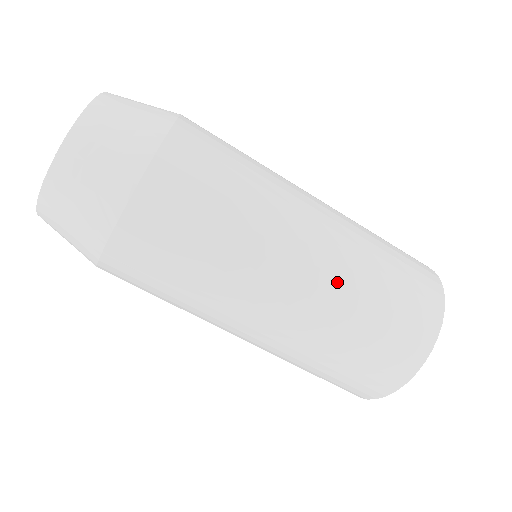
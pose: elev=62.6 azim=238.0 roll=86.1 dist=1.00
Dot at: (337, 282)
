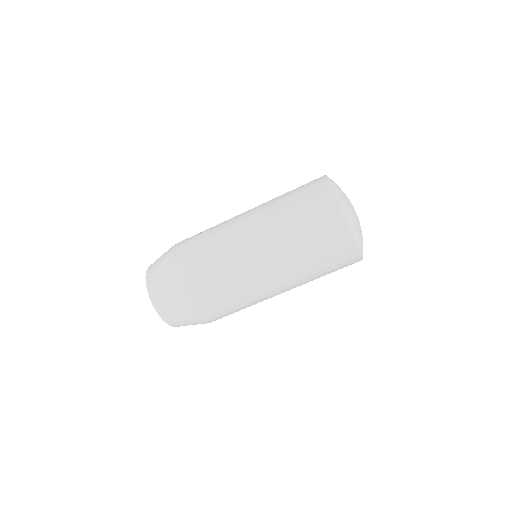
Dot at: (276, 244)
